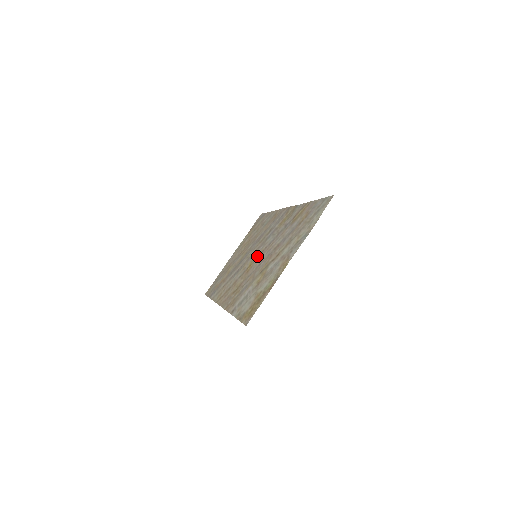
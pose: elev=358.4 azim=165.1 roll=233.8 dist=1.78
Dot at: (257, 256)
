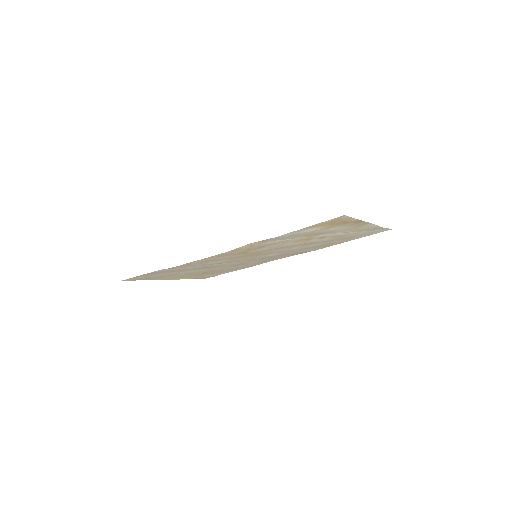
Dot at: (261, 254)
